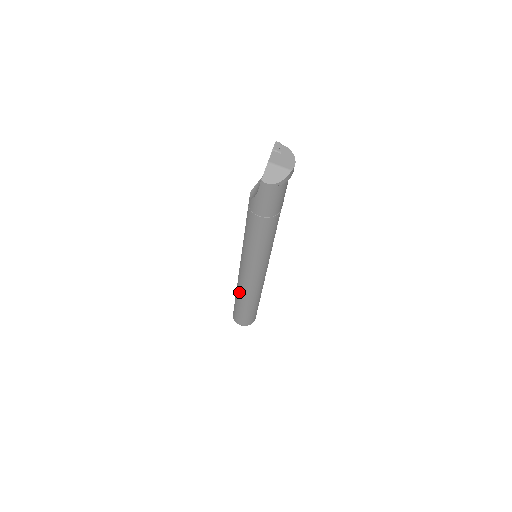
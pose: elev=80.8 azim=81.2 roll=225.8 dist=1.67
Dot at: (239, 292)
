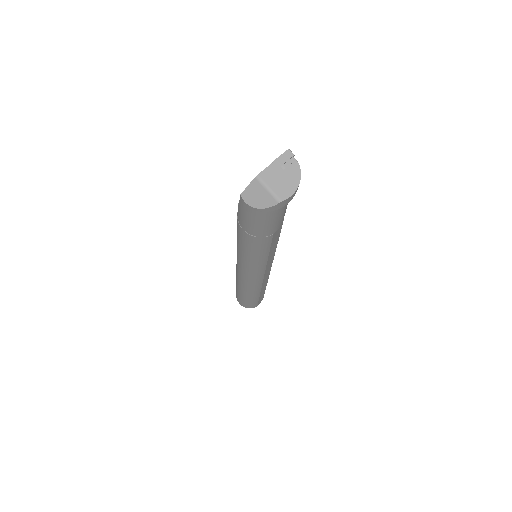
Dot at: (236, 278)
